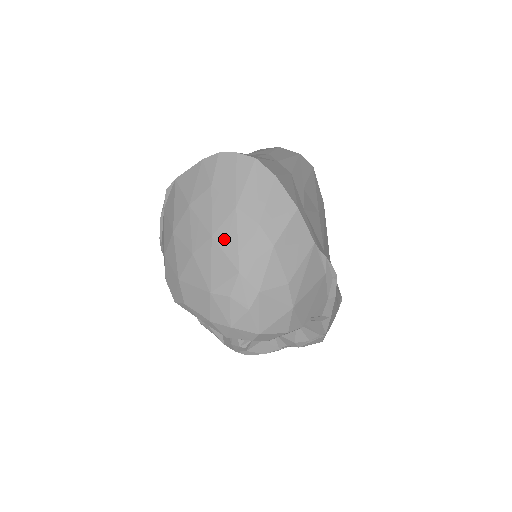
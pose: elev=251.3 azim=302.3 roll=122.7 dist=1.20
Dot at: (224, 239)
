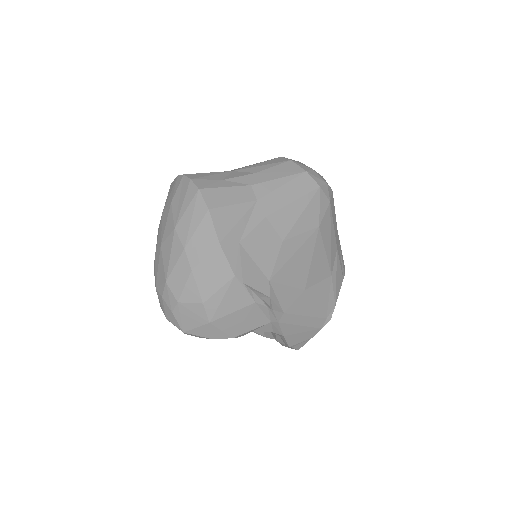
Dot at: (165, 251)
